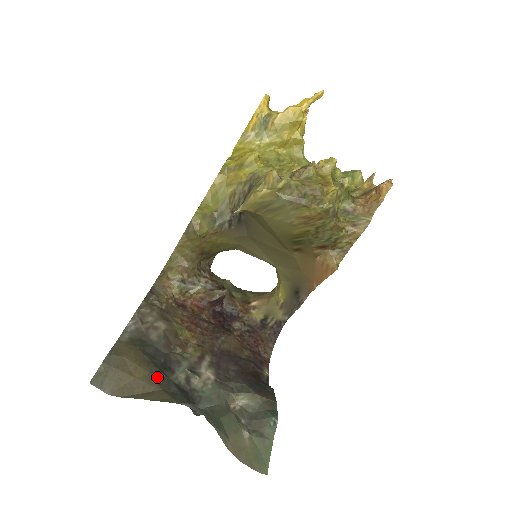
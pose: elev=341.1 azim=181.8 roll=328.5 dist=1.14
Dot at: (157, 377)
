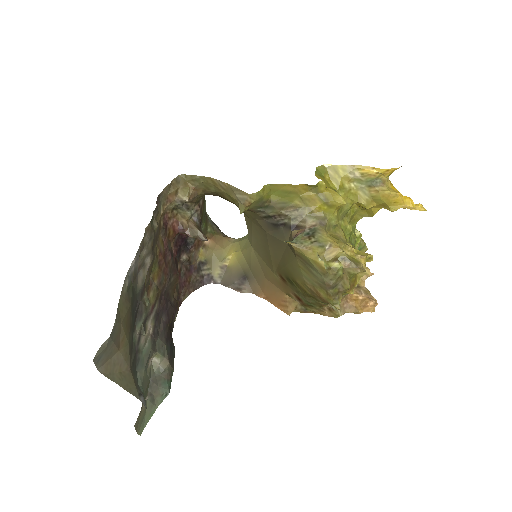
Dot at: (131, 349)
